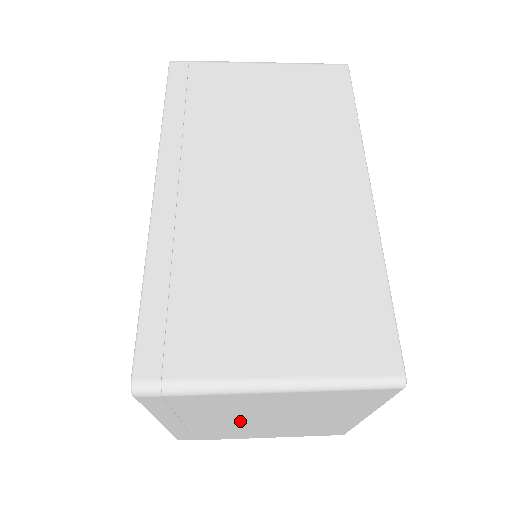
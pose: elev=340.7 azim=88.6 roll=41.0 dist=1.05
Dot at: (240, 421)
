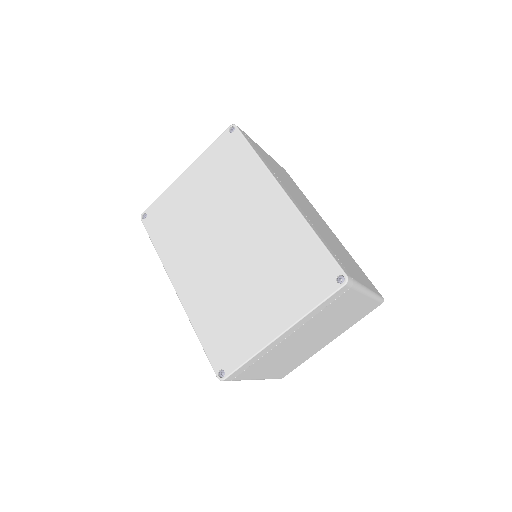
Dot at: (304, 337)
